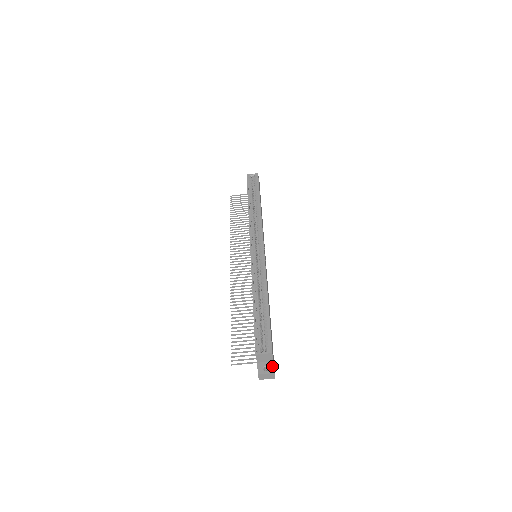
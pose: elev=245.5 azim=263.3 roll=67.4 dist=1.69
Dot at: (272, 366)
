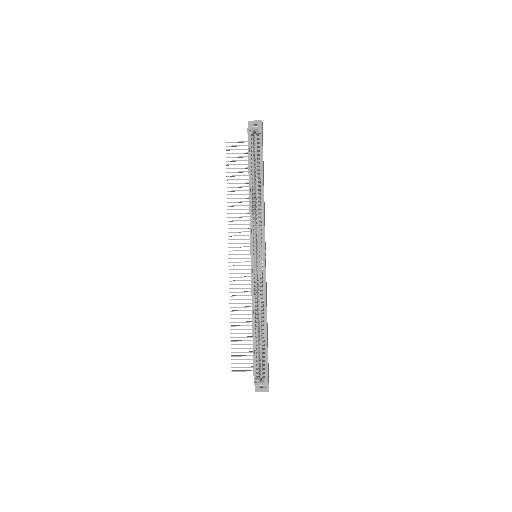
Dot at: (267, 385)
